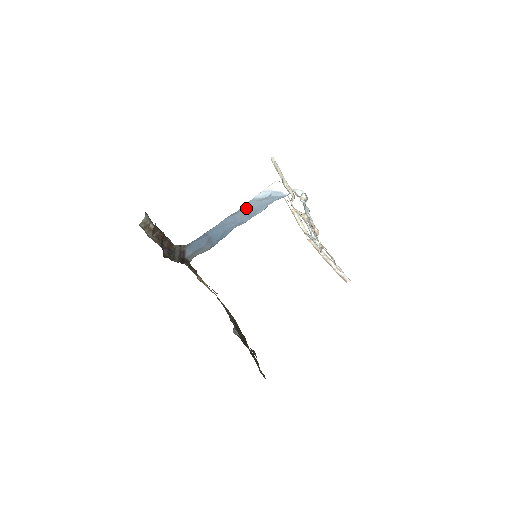
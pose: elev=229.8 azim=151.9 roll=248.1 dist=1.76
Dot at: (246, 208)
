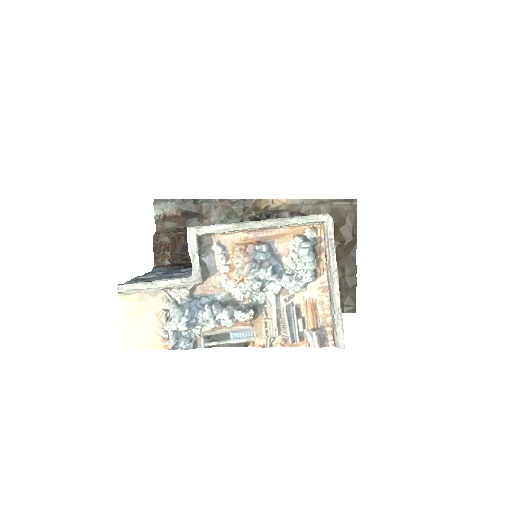
Dot at: occluded
